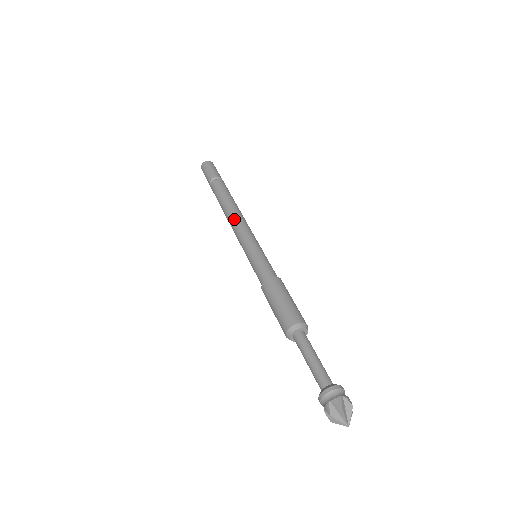
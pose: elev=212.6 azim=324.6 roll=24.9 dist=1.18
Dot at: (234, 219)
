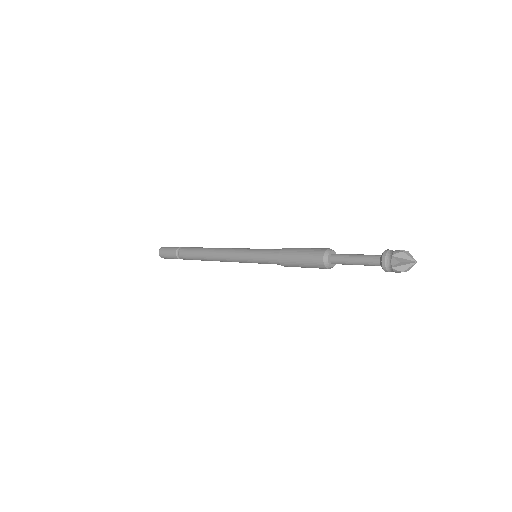
Dot at: (219, 251)
